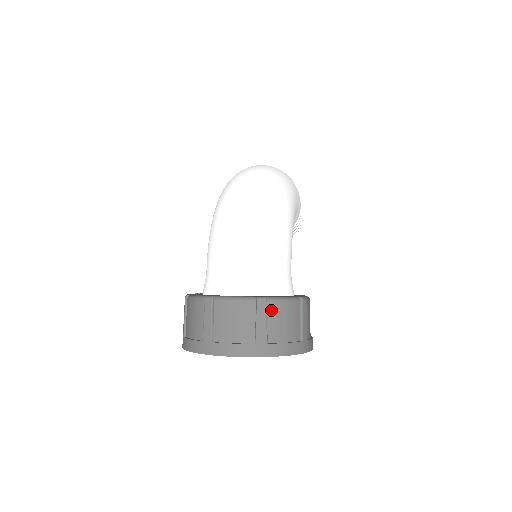
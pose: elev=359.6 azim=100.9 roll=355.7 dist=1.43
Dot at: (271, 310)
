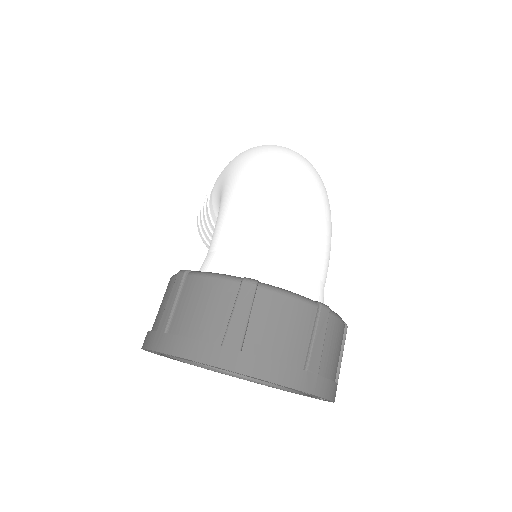
Dot at: (329, 327)
